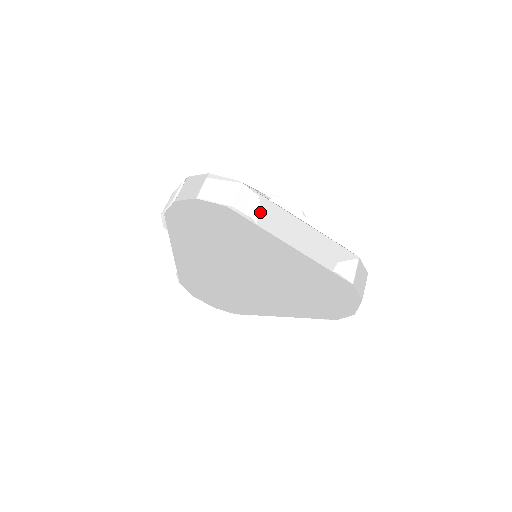
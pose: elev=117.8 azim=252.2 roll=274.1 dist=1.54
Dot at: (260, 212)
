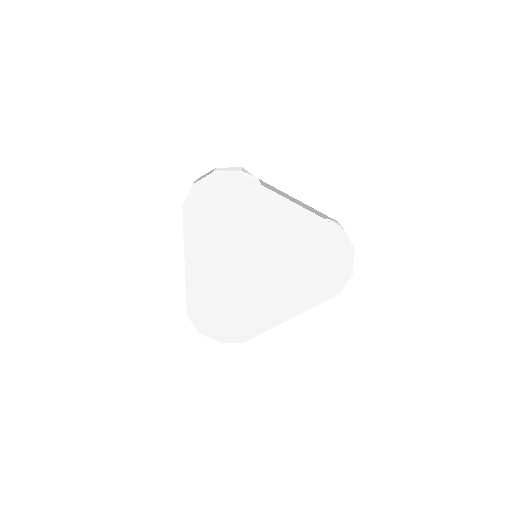
Dot at: (260, 182)
